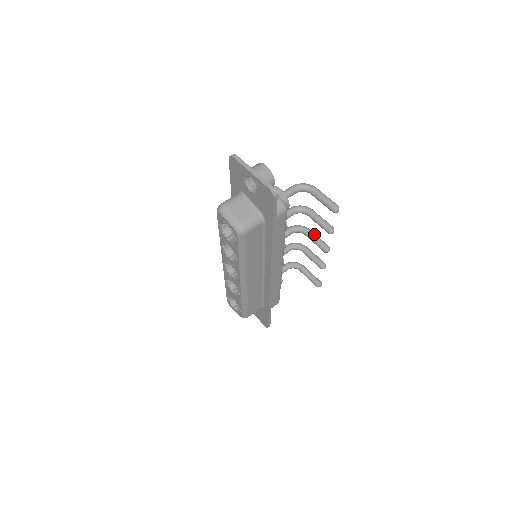
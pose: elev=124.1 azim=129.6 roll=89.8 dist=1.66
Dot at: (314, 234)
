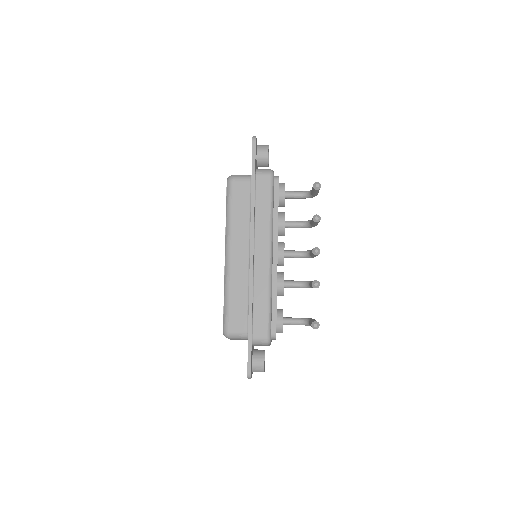
Dot at: occluded
